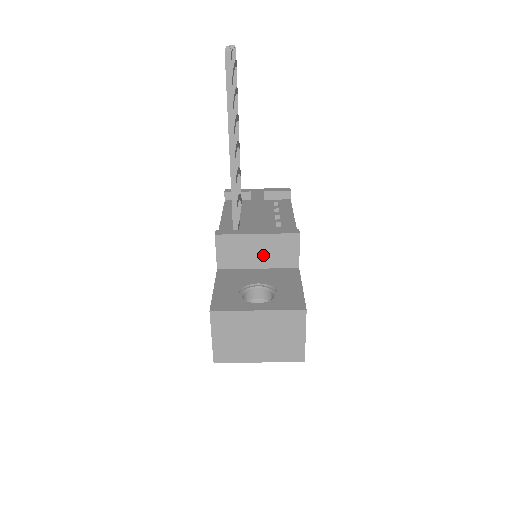
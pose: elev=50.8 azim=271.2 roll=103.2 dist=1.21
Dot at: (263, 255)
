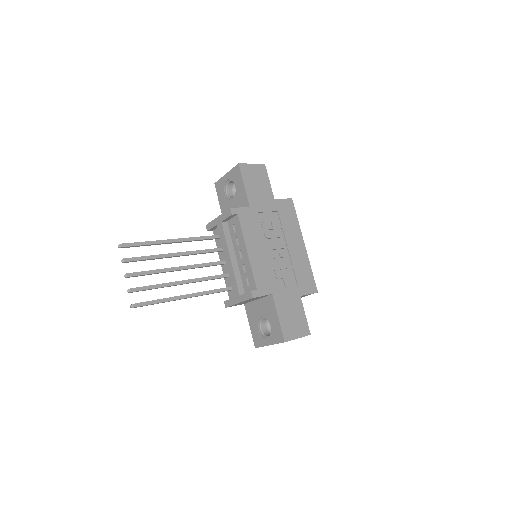
Dot at: occluded
